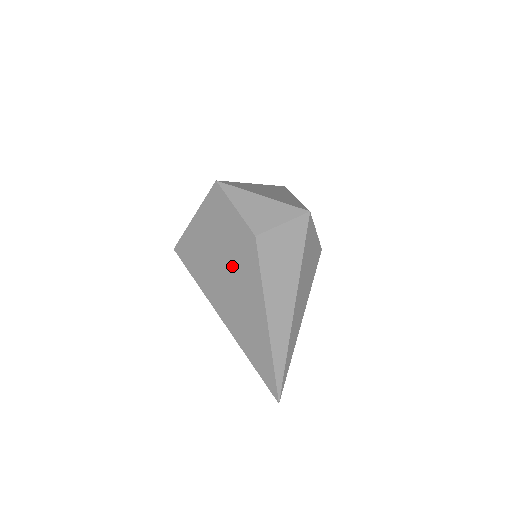
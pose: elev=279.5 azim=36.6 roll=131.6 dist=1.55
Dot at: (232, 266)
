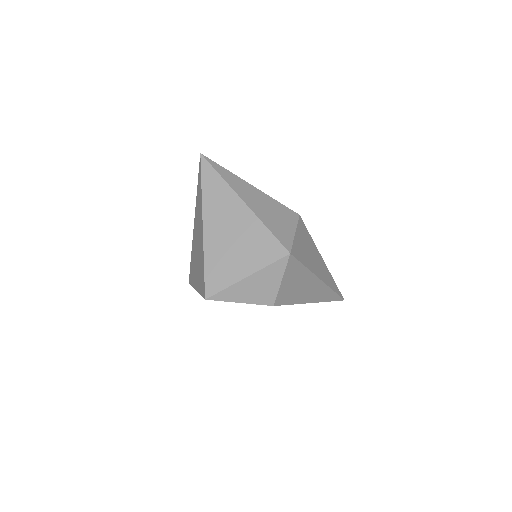
Dot at: occluded
